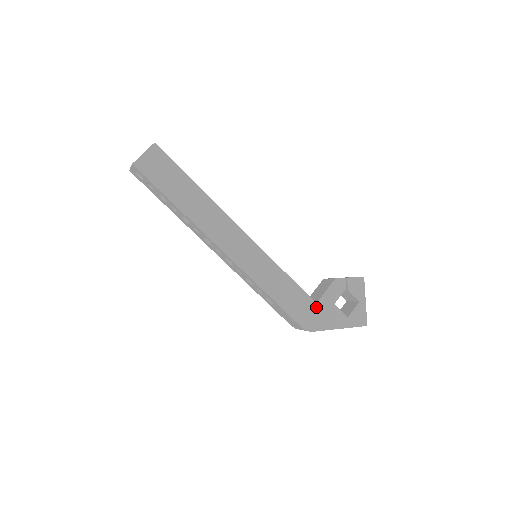
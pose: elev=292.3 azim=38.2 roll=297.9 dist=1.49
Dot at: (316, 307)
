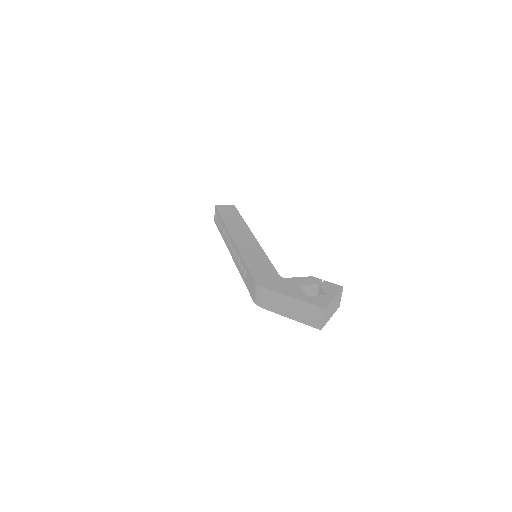
Dot at: (279, 279)
